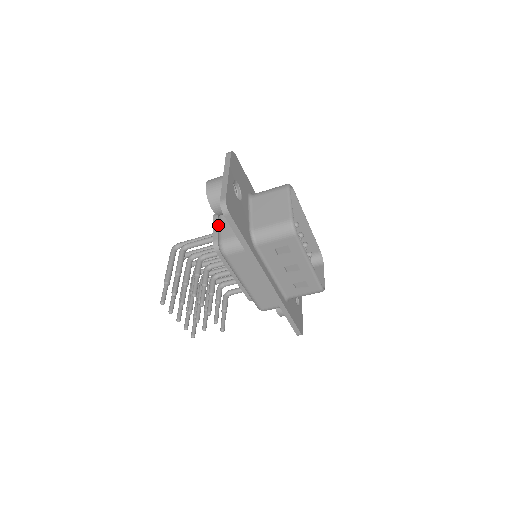
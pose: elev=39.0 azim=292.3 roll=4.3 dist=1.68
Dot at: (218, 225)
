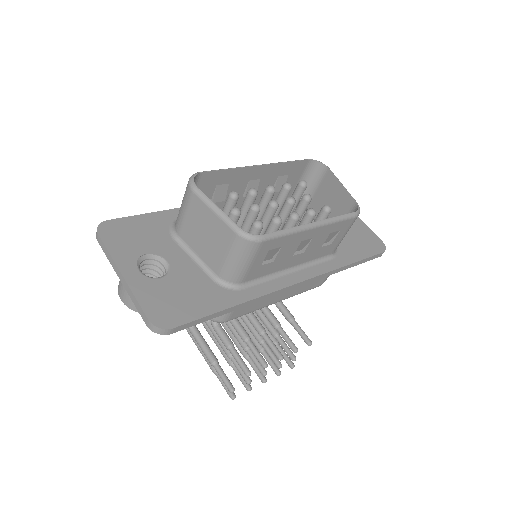
Dot at: occluded
